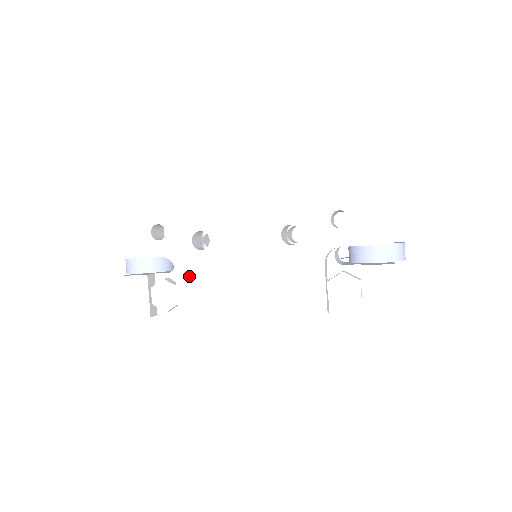
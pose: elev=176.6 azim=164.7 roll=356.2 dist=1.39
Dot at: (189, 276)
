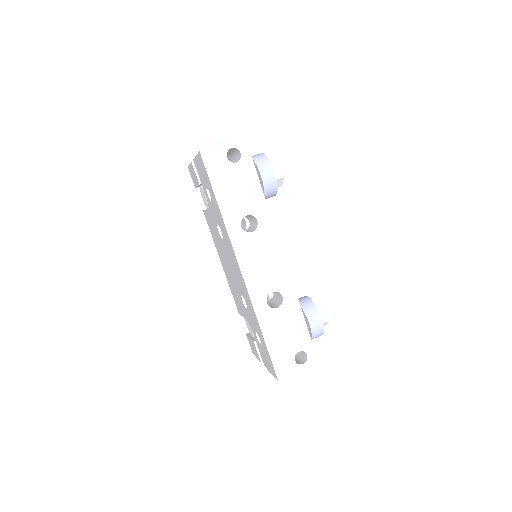
Dot at: (211, 220)
